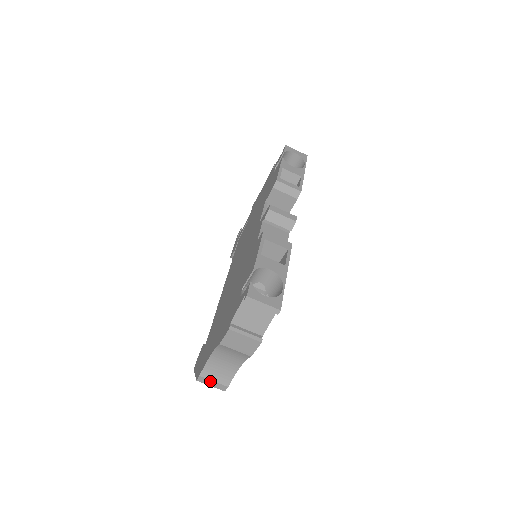
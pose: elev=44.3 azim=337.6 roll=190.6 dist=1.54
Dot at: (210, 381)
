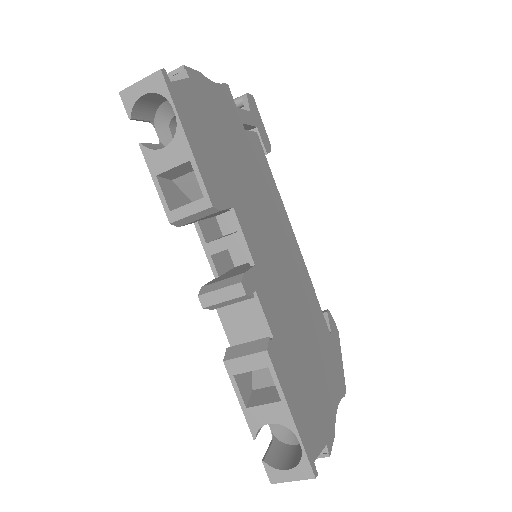
Dot at: occluded
